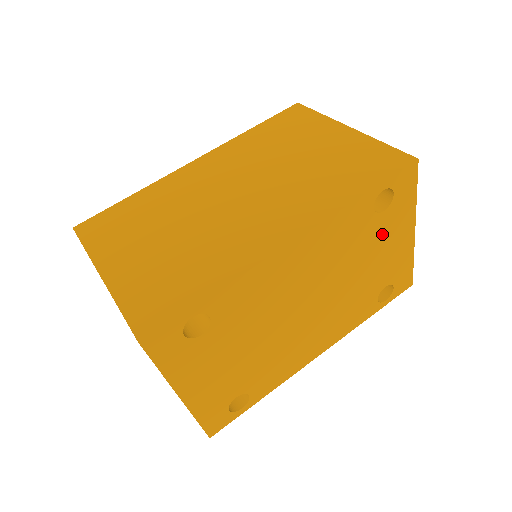
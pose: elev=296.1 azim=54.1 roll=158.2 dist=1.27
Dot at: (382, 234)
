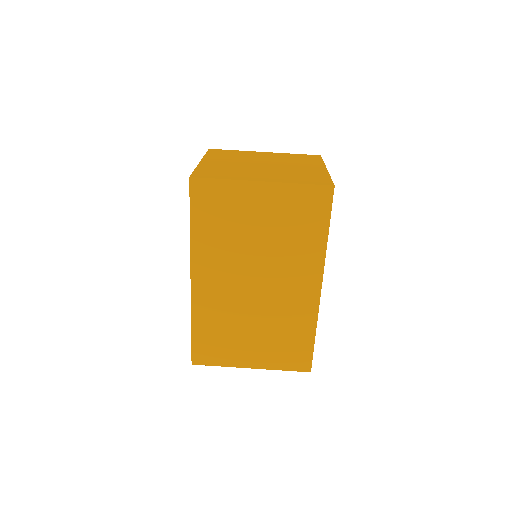
Dot at: occluded
